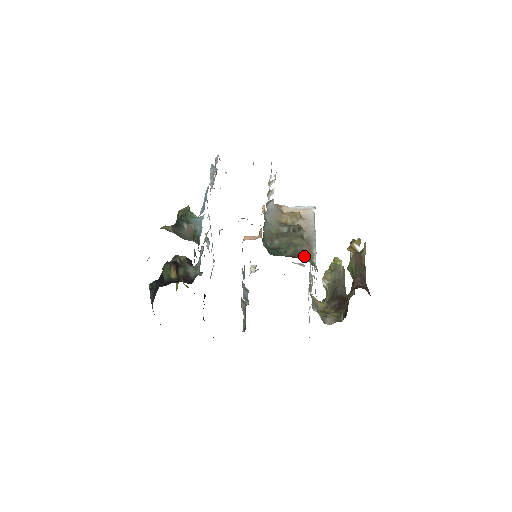
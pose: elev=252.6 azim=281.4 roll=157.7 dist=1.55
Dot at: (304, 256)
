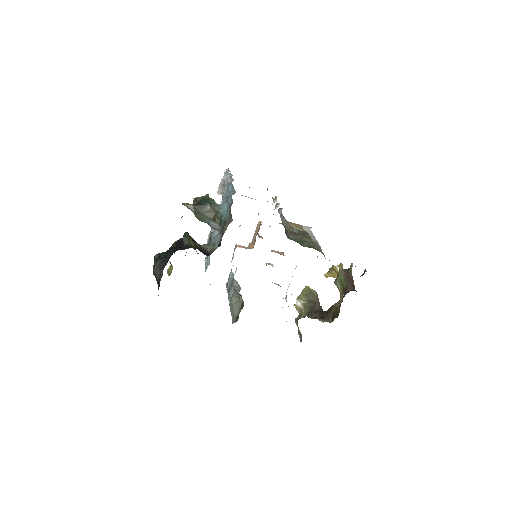
Dot at: (318, 250)
